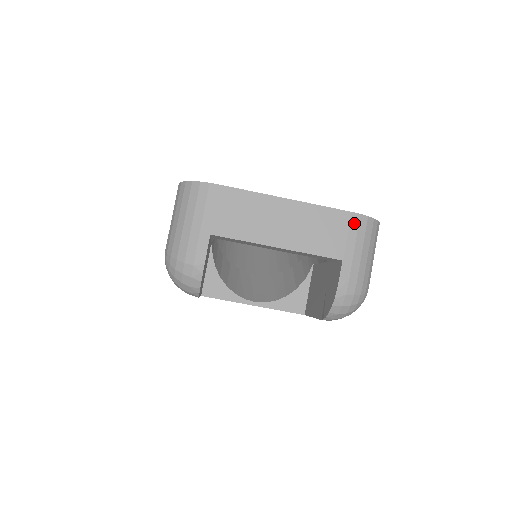
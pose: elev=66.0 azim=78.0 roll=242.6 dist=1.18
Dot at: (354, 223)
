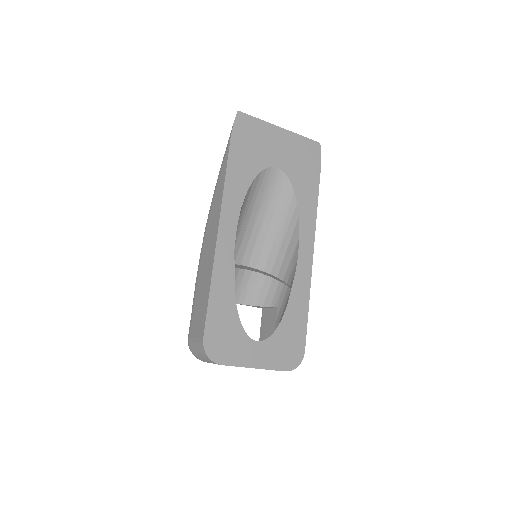
Dot at: occluded
